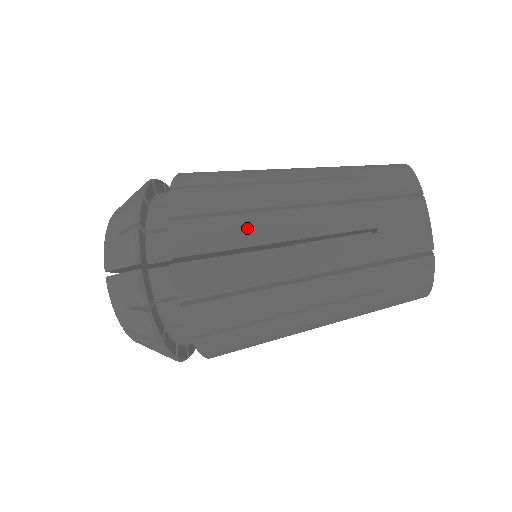
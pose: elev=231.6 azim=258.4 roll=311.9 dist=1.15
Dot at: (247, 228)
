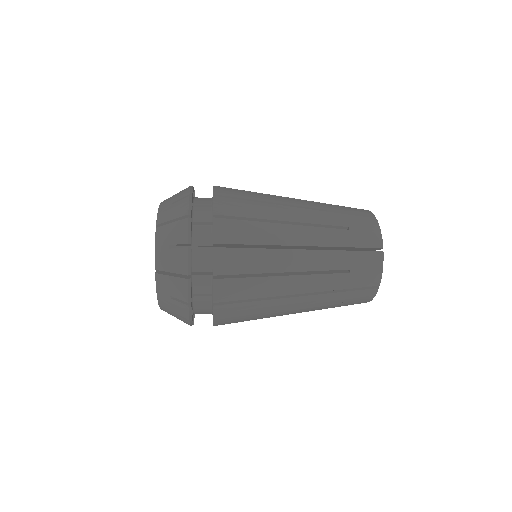
Dot at: (269, 260)
